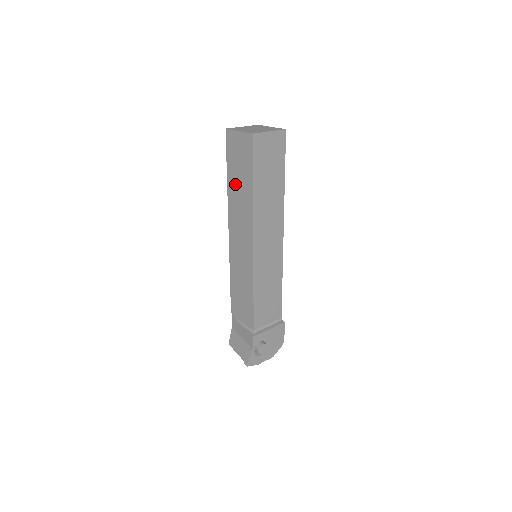
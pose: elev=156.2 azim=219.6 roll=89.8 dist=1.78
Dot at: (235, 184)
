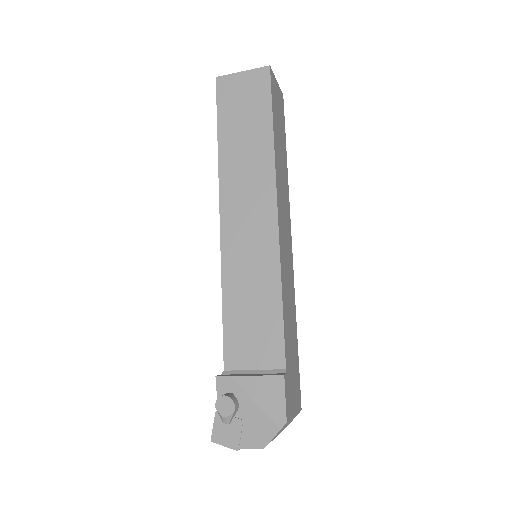
Dot at: occluded
